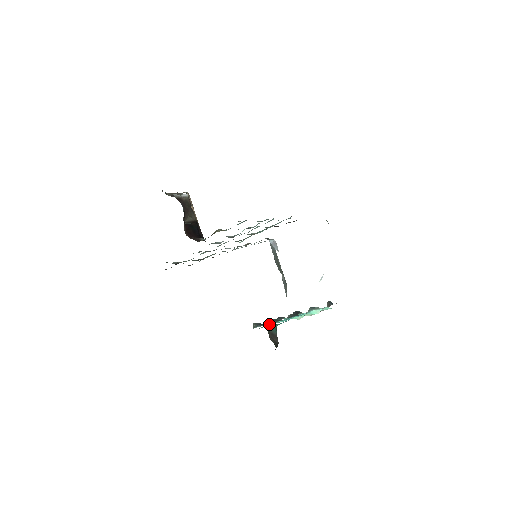
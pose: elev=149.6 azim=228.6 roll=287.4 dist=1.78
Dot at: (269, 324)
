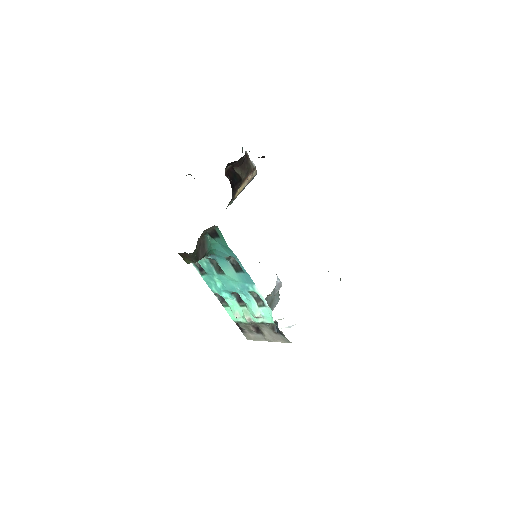
Dot at: (209, 262)
